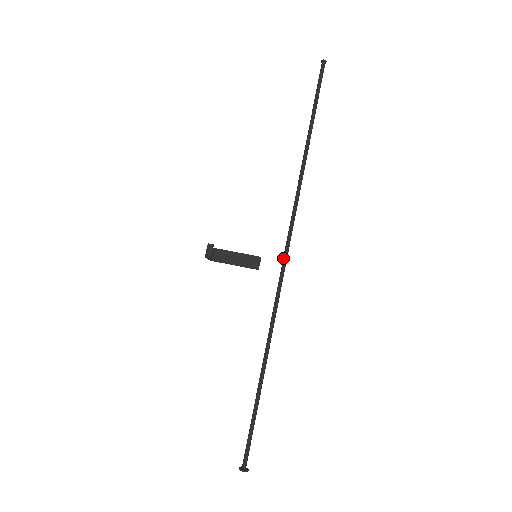
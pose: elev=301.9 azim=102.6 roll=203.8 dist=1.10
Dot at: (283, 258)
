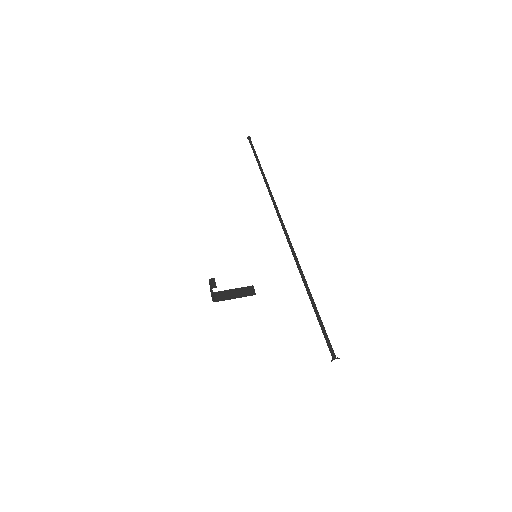
Dot at: (282, 225)
